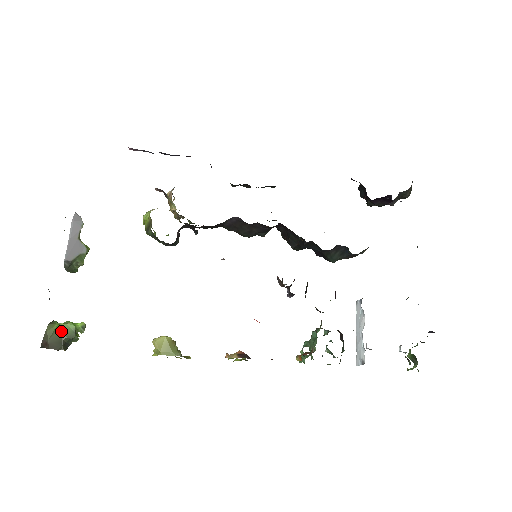
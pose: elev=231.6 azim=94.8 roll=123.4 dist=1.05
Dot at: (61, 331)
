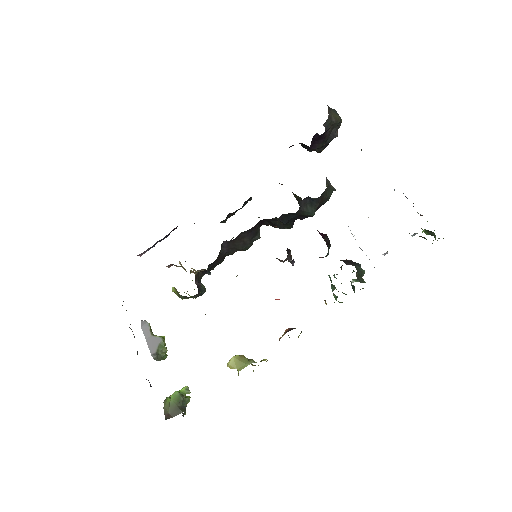
Dot at: (173, 401)
